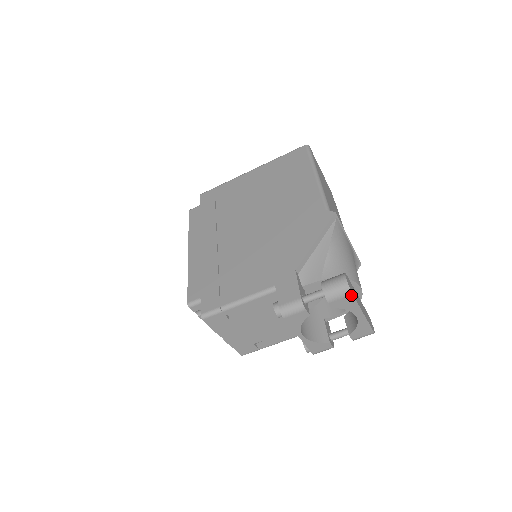
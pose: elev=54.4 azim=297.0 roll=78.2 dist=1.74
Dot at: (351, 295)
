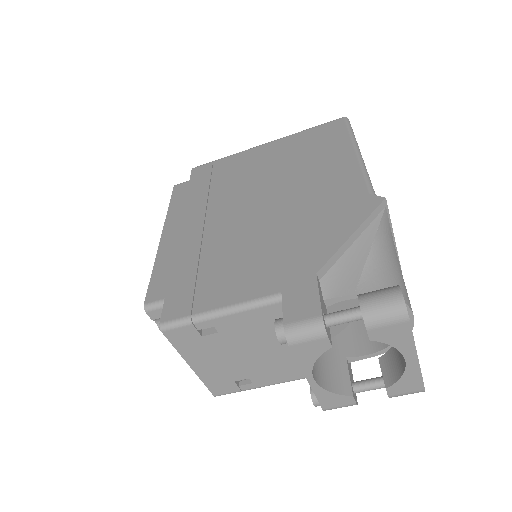
Dot at: (407, 322)
